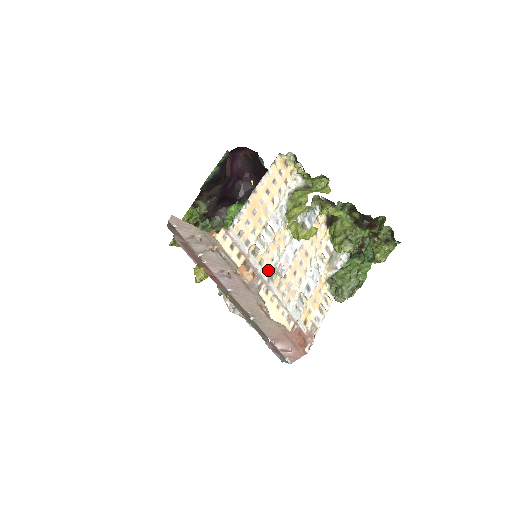
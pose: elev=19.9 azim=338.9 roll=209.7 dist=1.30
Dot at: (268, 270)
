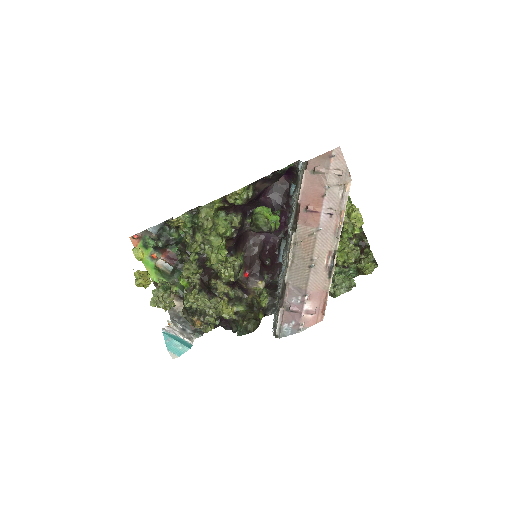
Dot at: occluded
